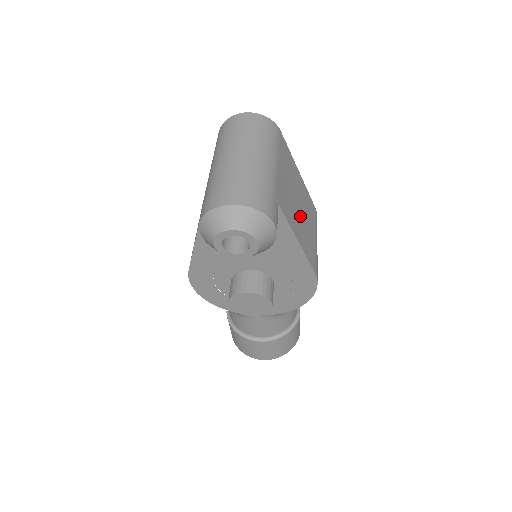
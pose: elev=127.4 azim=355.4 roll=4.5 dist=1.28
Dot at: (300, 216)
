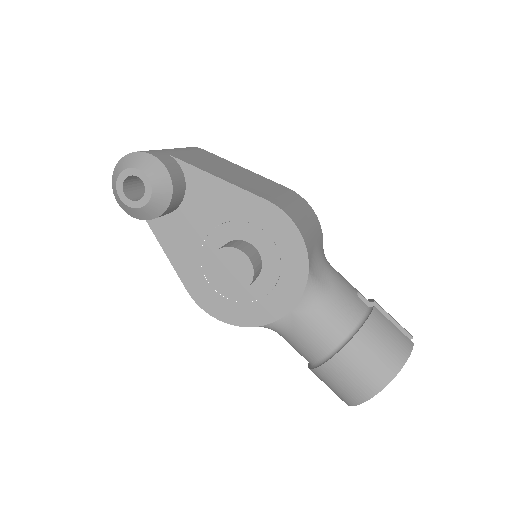
Dot at: (233, 175)
